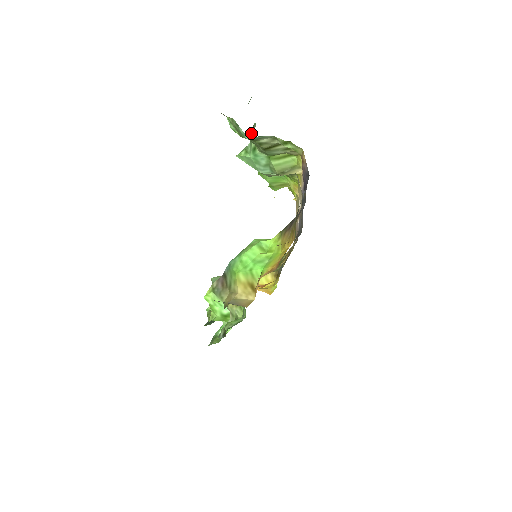
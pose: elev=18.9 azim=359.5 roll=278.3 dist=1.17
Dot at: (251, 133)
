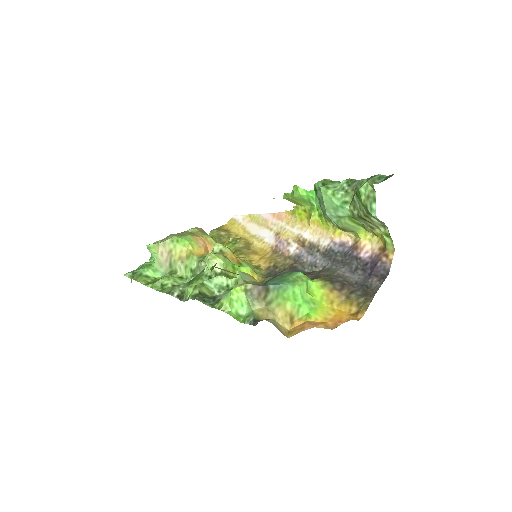
Dot at: (349, 185)
